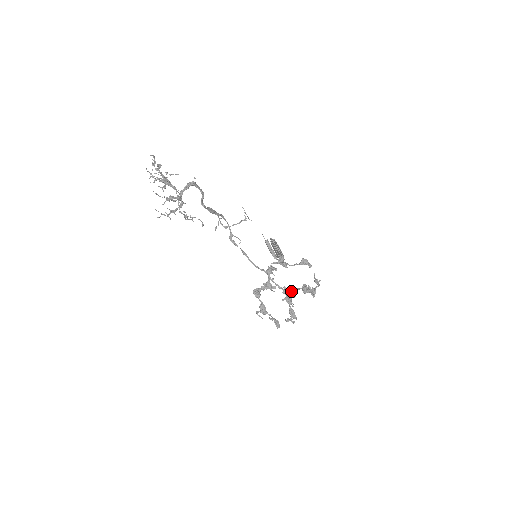
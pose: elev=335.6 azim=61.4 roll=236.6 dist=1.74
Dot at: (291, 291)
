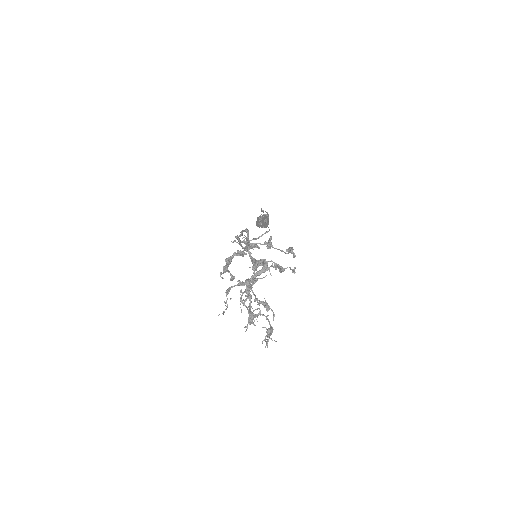
Dot at: occluded
